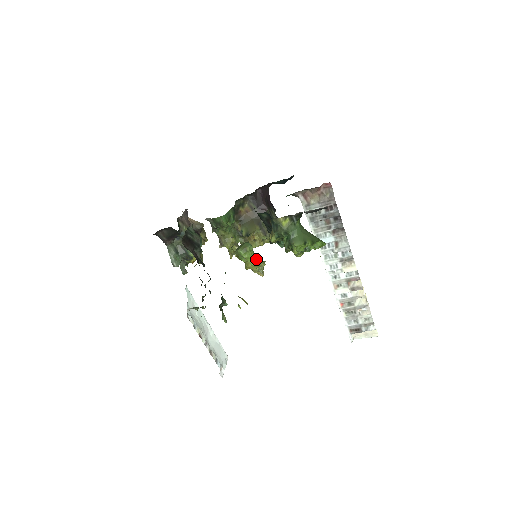
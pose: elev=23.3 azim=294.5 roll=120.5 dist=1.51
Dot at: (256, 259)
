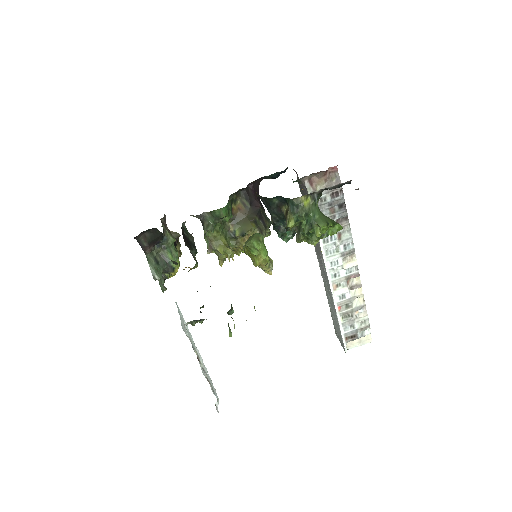
Dot at: (267, 253)
